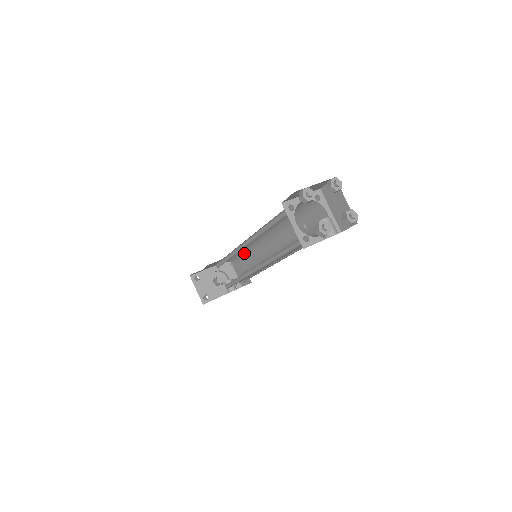
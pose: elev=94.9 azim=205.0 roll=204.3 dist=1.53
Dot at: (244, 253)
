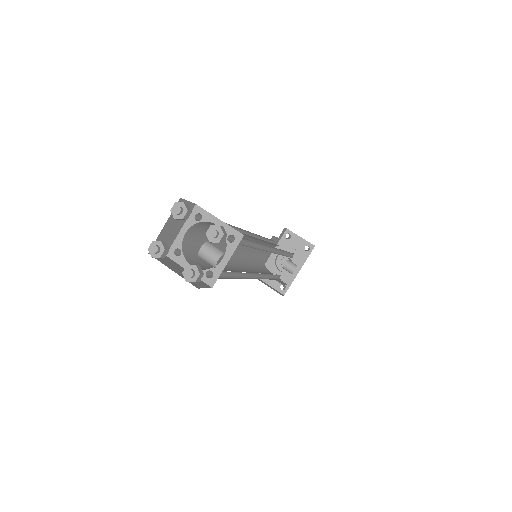
Dot at: (264, 243)
